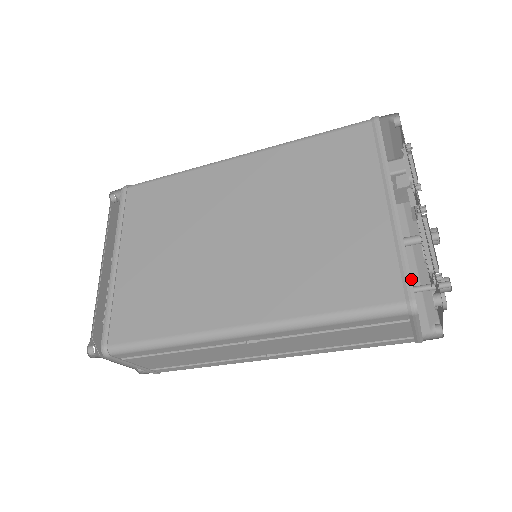
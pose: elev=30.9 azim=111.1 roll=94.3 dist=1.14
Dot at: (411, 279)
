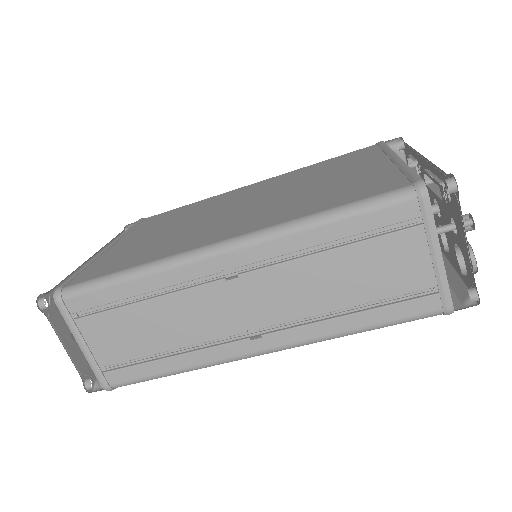
Dot at: (417, 174)
